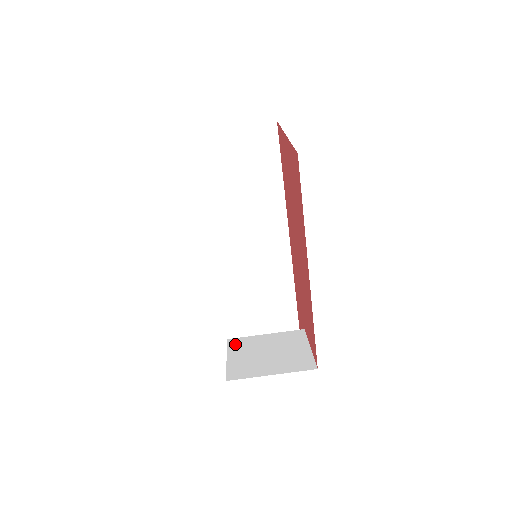
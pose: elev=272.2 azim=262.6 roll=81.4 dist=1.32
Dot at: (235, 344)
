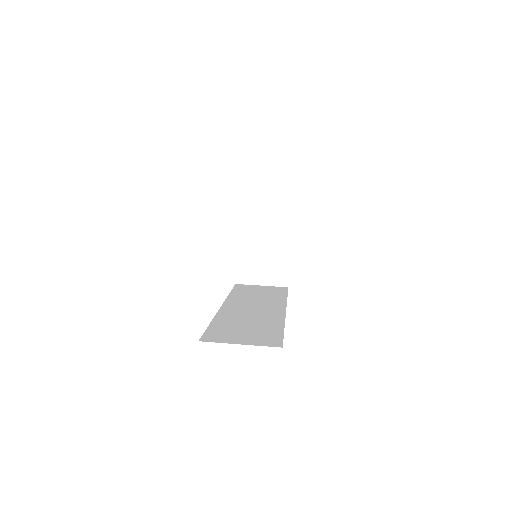
Dot at: occluded
